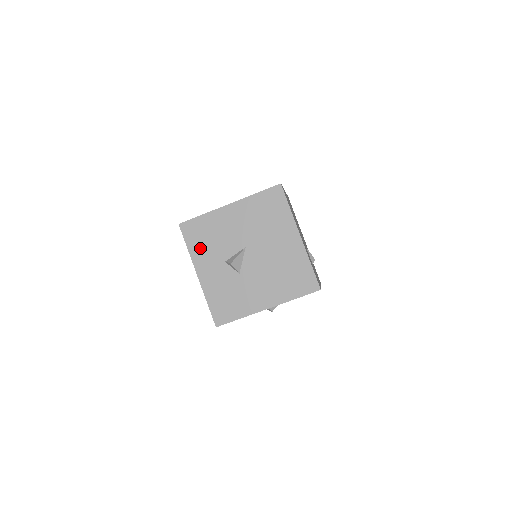
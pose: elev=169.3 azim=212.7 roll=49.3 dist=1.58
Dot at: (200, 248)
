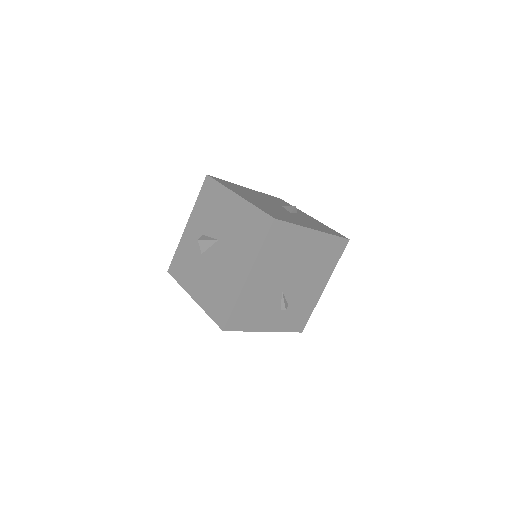
Dot at: (201, 207)
